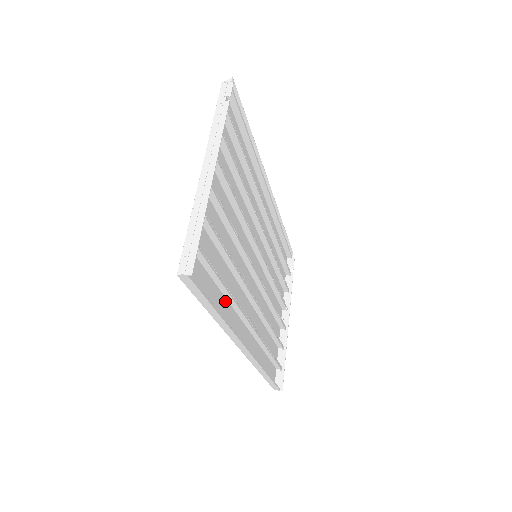
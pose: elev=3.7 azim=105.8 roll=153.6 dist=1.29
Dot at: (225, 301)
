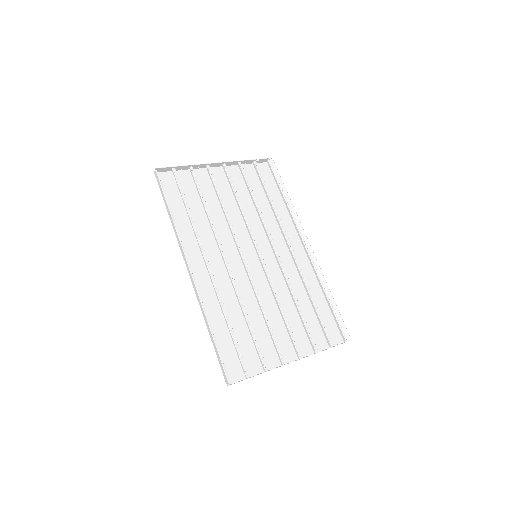
Dot at: (191, 228)
